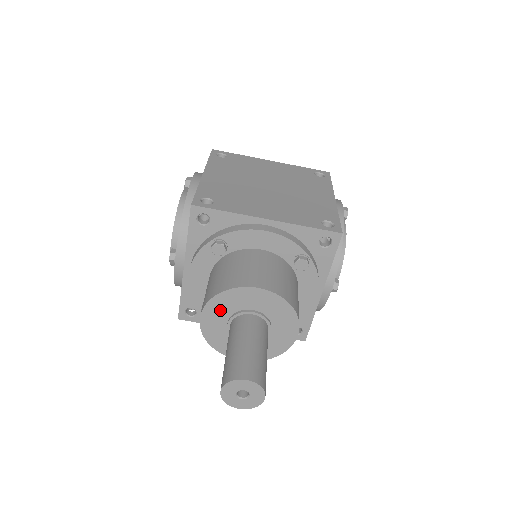
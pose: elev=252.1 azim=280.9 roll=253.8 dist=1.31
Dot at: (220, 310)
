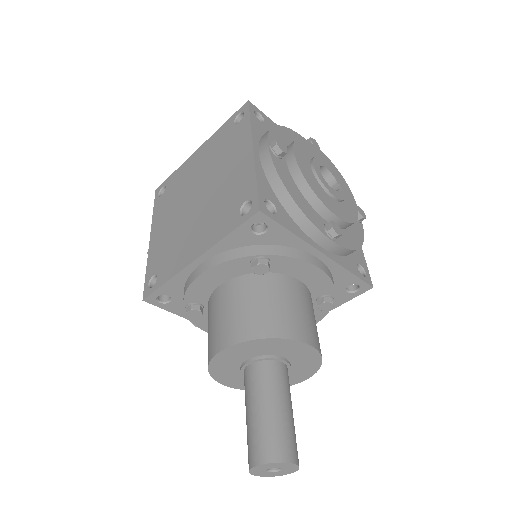
Dot at: (229, 375)
